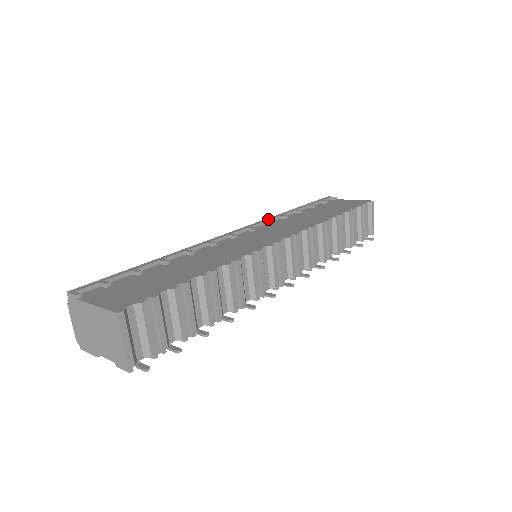
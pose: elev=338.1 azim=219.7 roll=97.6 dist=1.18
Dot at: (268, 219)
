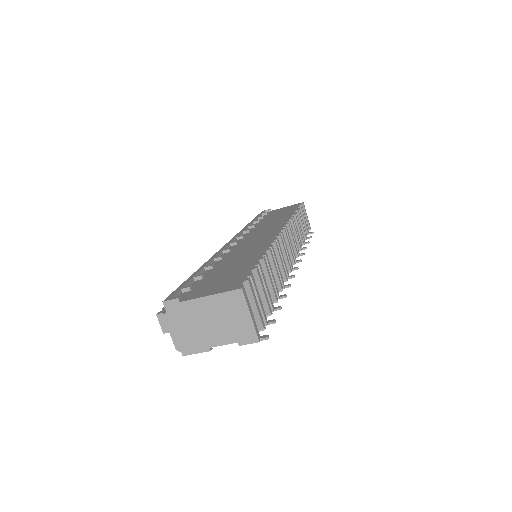
Dot at: (243, 230)
